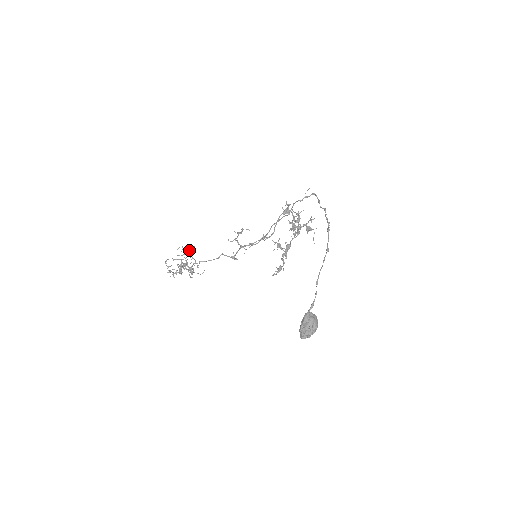
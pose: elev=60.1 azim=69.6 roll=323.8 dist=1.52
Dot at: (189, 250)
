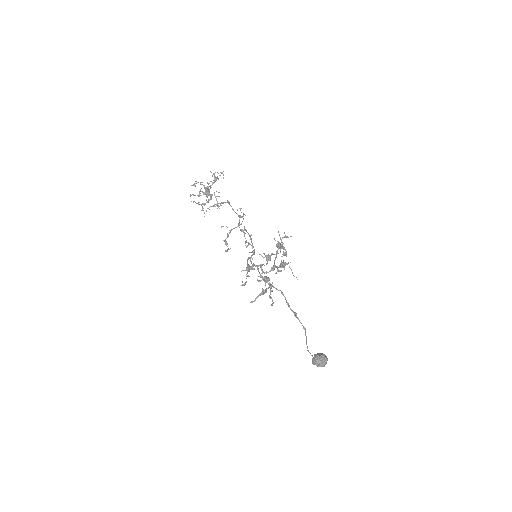
Dot at: occluded
